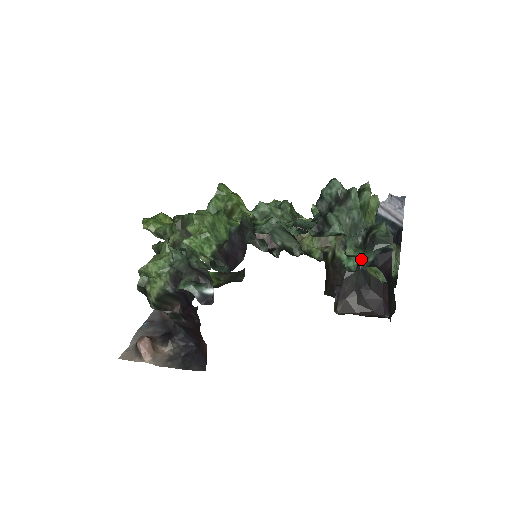
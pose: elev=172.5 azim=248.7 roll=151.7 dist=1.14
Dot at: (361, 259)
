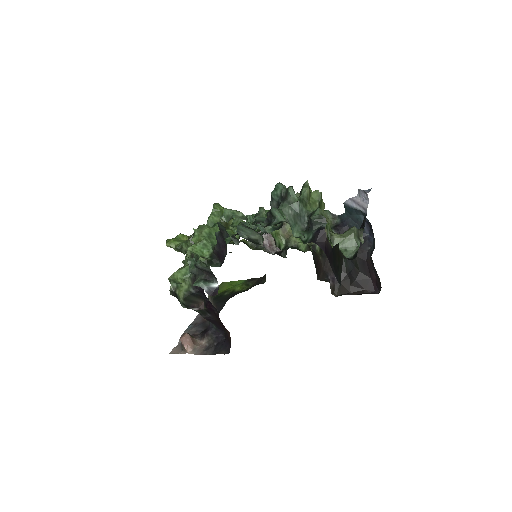
Dot at: (305, 239)
